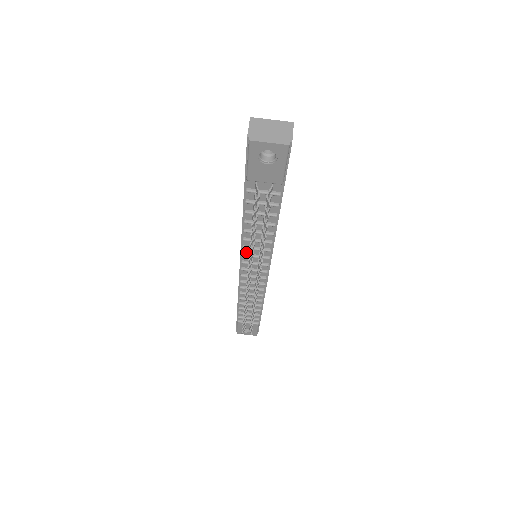
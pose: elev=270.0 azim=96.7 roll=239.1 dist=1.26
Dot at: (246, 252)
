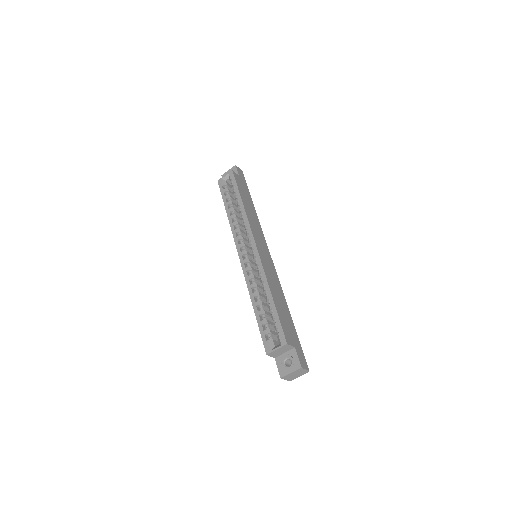
Dot at: occluded
